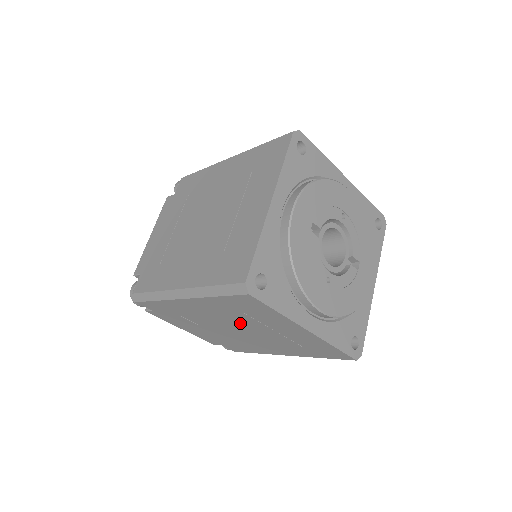
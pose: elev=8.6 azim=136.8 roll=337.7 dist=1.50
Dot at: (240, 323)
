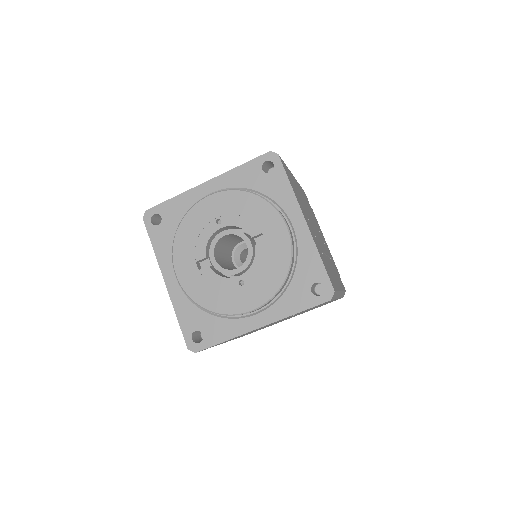
Dot at: occluded
